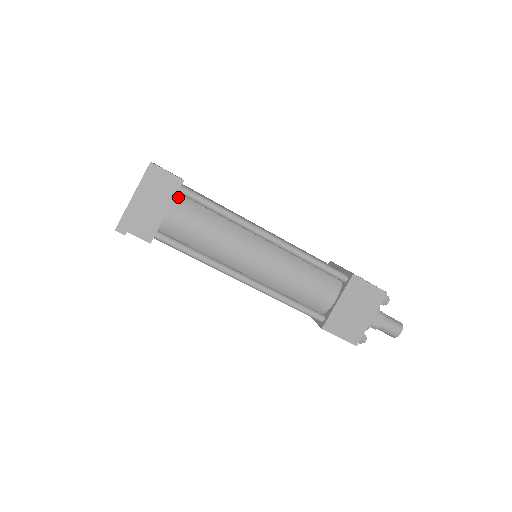
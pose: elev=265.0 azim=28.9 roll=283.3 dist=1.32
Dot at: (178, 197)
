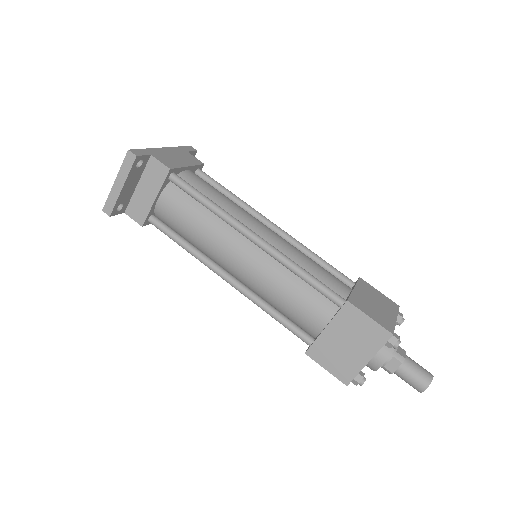
Dot at: (171, 185)
